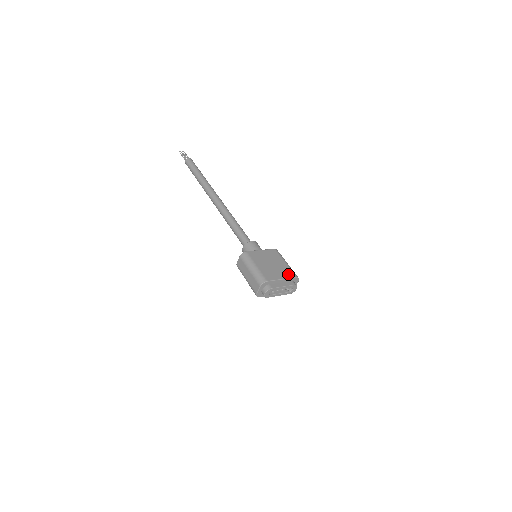
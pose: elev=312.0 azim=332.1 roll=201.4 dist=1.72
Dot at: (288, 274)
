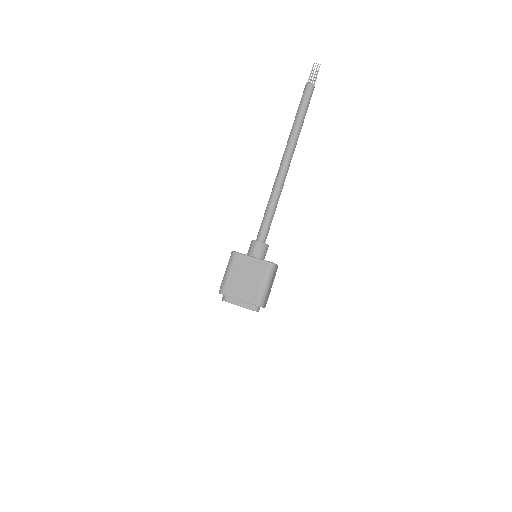
Dot at: (251, 298)
